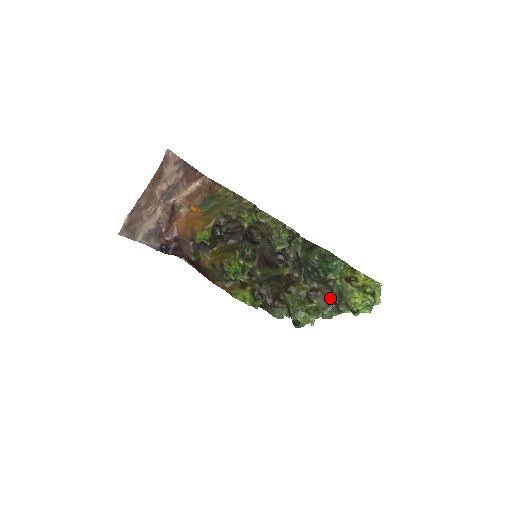
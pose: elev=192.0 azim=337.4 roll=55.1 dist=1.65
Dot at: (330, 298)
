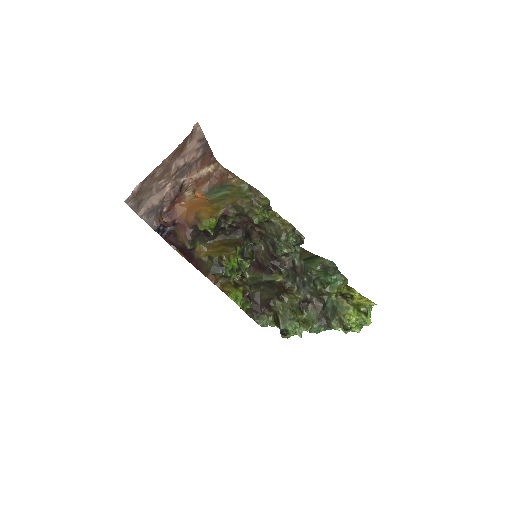
Dot at: (321, 312)
